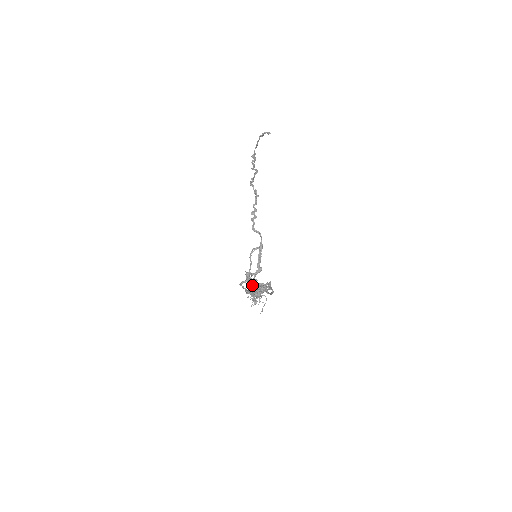
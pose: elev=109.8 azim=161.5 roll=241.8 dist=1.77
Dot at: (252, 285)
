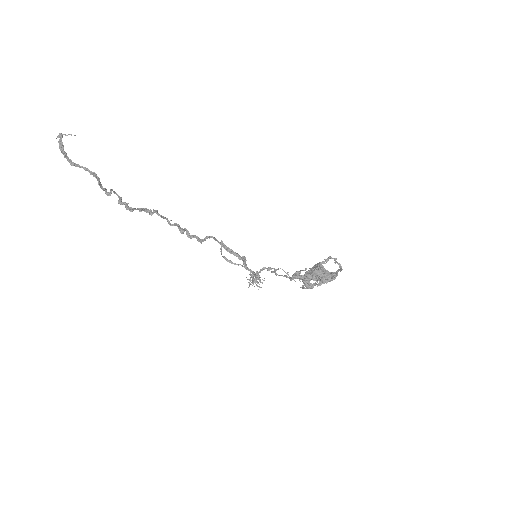
Dot at: (320, 277)
